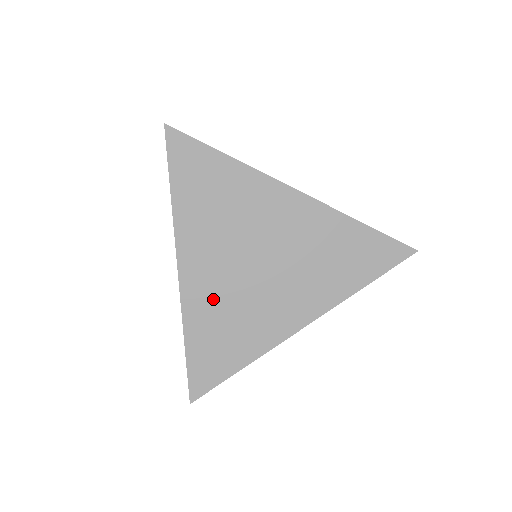
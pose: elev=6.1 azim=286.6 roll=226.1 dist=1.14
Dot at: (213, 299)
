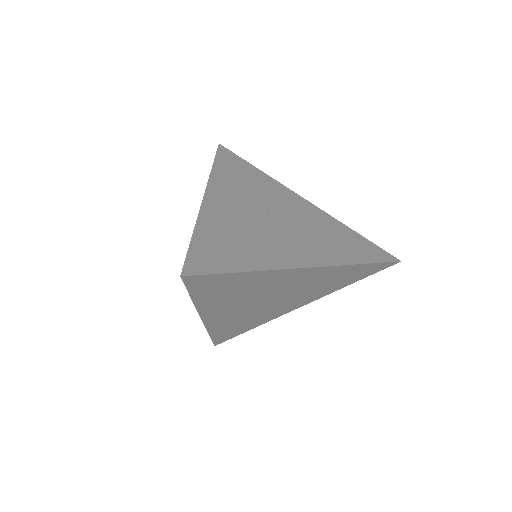
Dot at: (231, 320)
